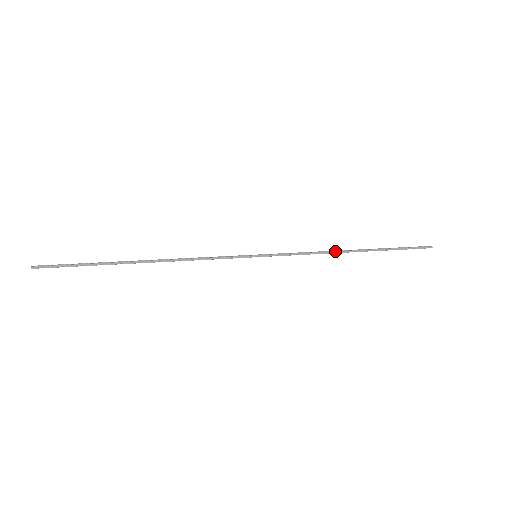
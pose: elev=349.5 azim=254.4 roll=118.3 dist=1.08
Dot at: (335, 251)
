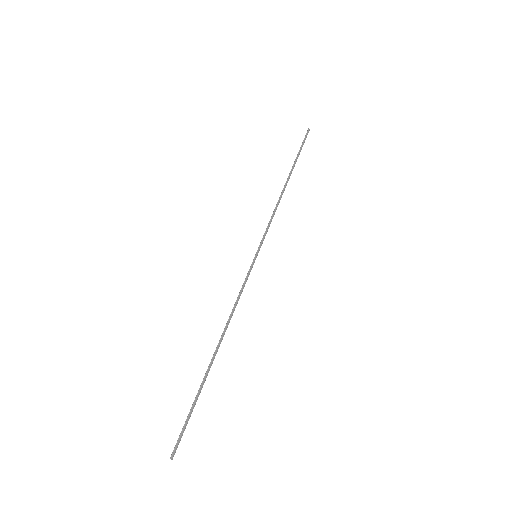
Dot at: (281, 195)
